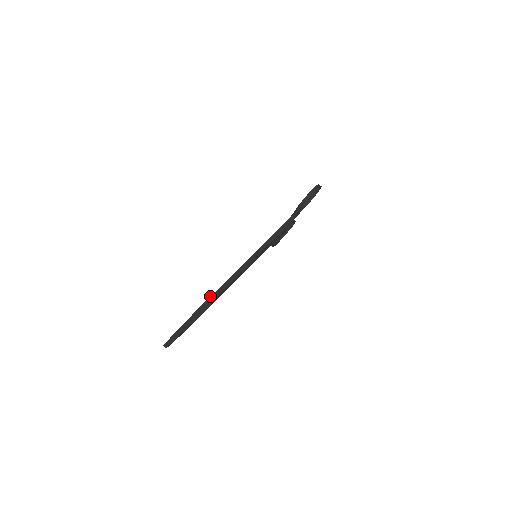
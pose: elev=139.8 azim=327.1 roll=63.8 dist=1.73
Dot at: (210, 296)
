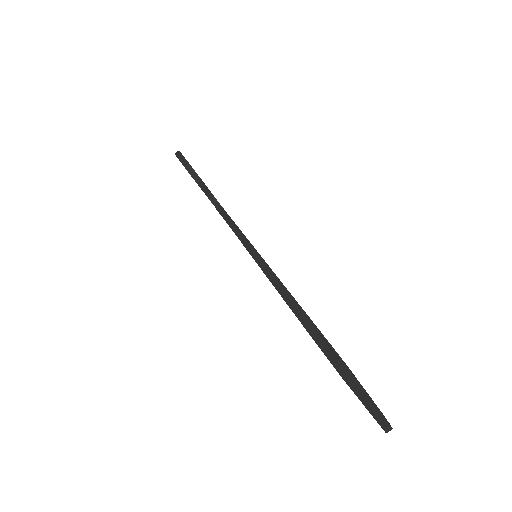
Dot at: occluded
